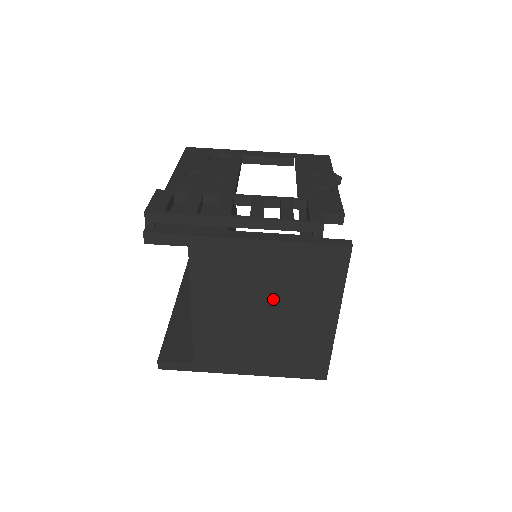
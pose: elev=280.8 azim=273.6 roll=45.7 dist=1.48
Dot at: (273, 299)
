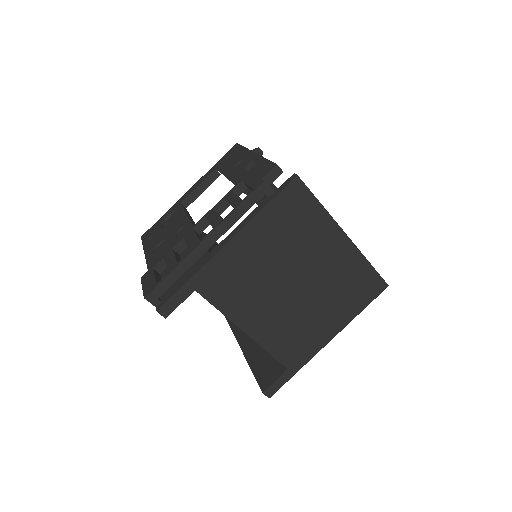
Dot at: (289, 267)
